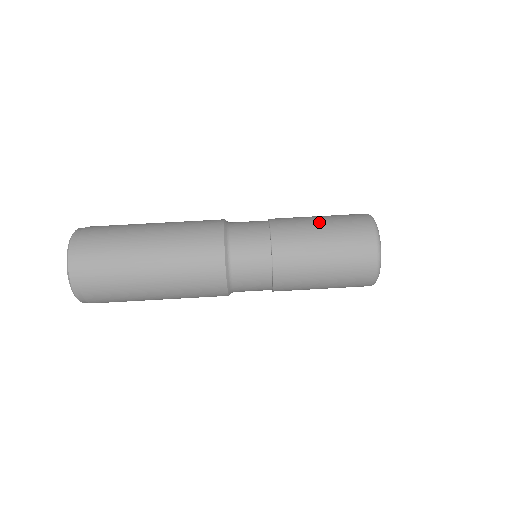
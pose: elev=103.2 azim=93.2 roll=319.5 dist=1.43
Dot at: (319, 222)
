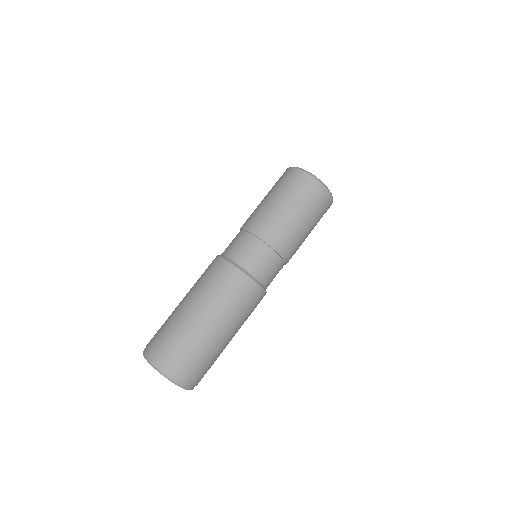
Dot at: (279, 204)
